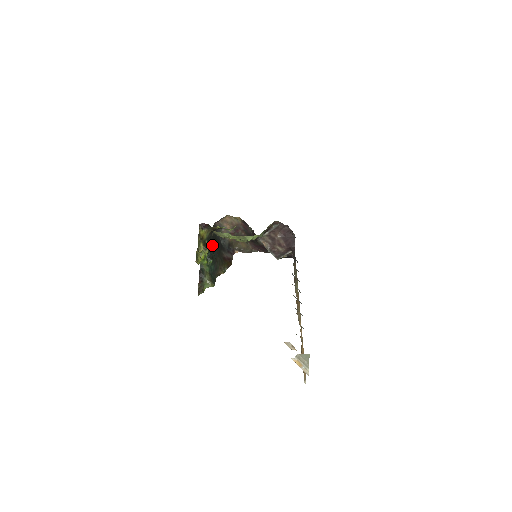
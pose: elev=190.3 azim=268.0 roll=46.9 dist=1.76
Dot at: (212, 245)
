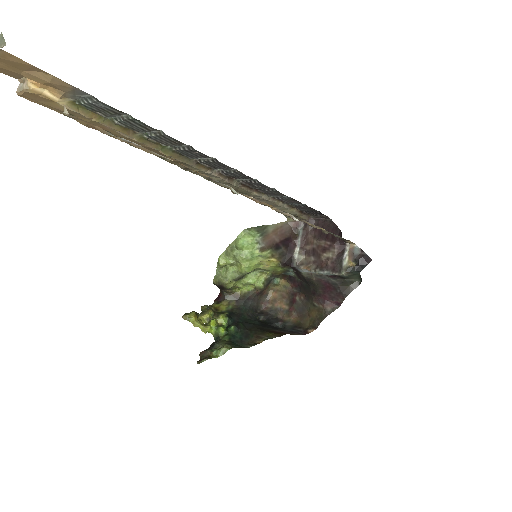
Dot at: (243, 320)
